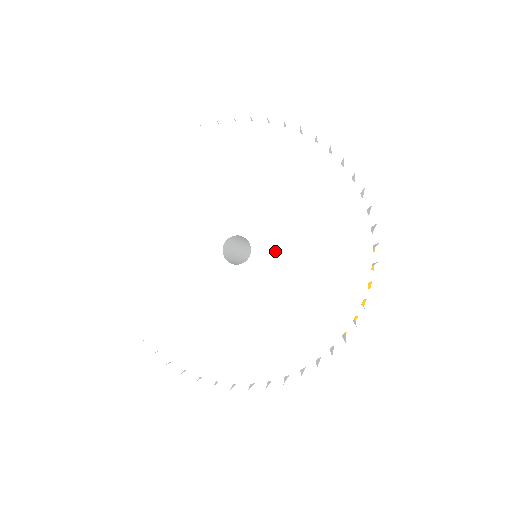
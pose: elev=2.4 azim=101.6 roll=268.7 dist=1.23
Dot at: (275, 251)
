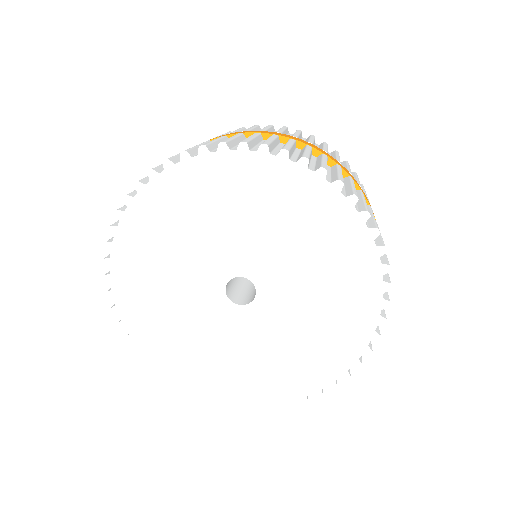
Dot at: (281, 289)
